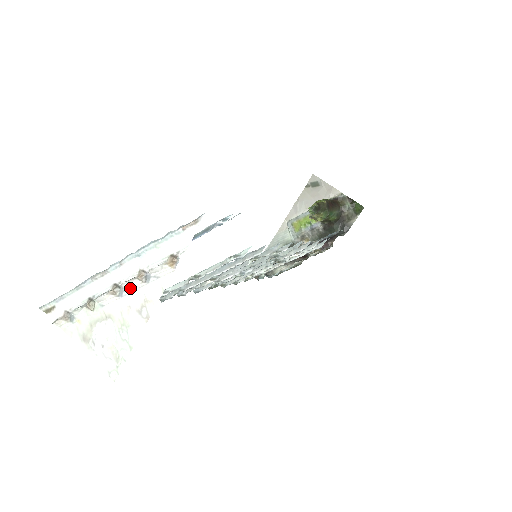
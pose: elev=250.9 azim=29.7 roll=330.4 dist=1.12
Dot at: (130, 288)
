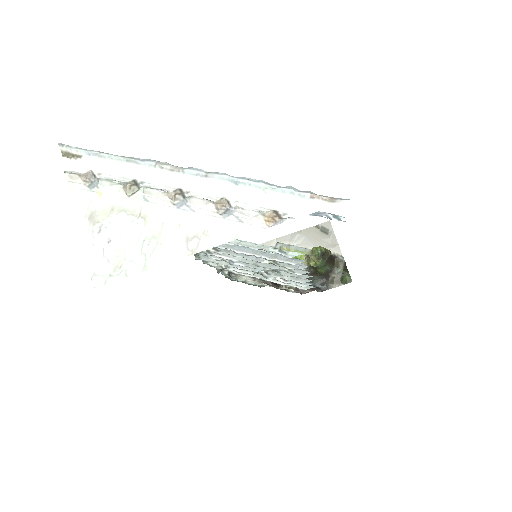
Dot at: (197, 207)
